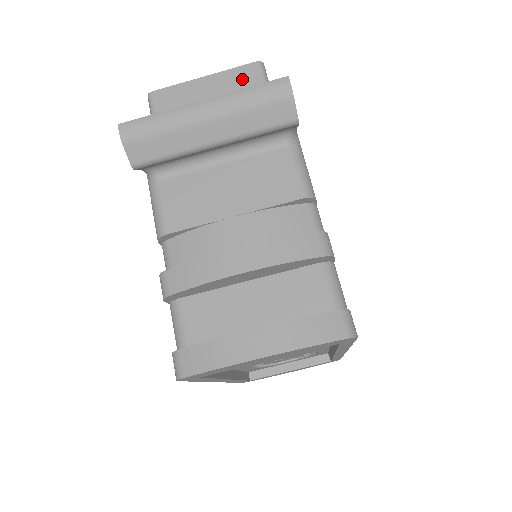
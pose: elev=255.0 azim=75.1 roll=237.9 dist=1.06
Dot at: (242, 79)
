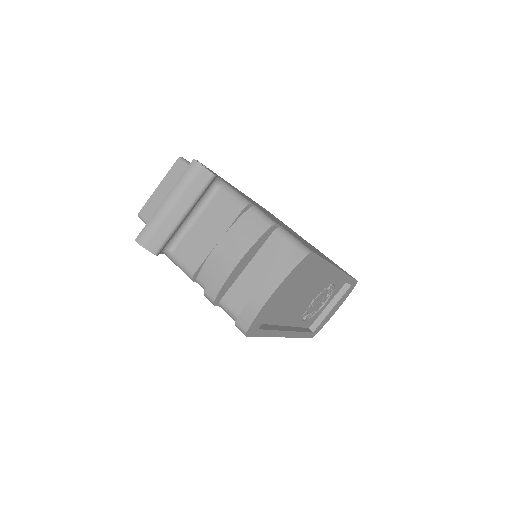
Dot at: (177, 173)
